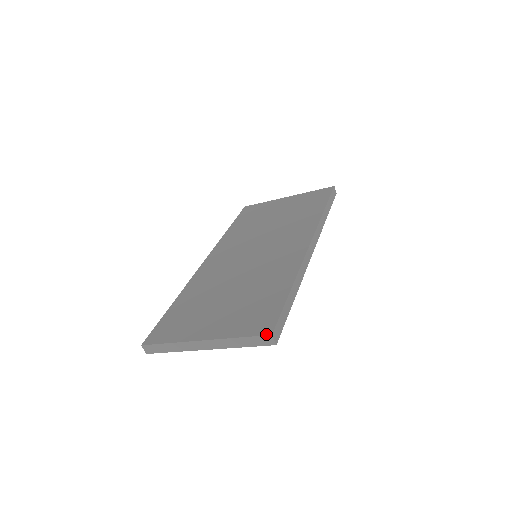
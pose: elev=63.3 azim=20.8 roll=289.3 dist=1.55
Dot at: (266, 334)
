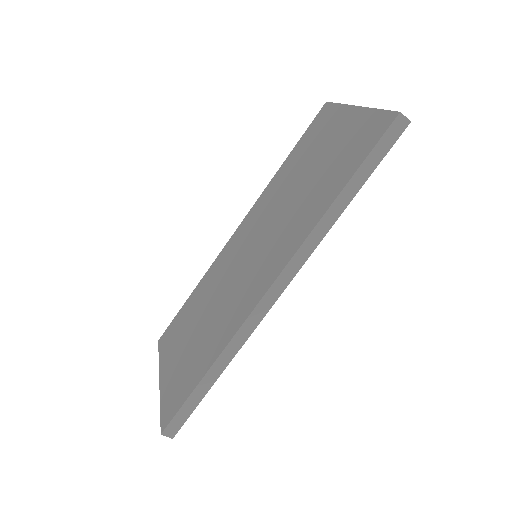
Dot at: (161, 428)
